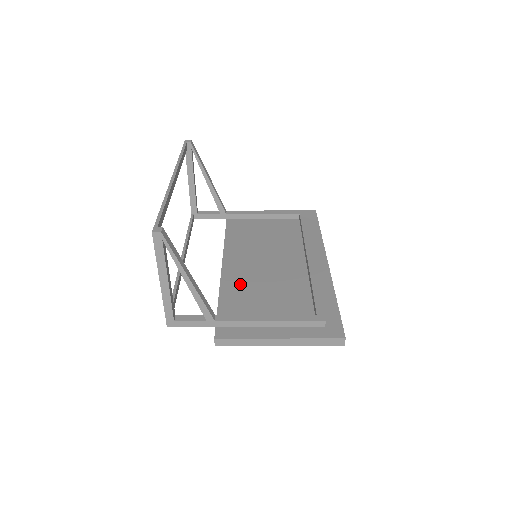
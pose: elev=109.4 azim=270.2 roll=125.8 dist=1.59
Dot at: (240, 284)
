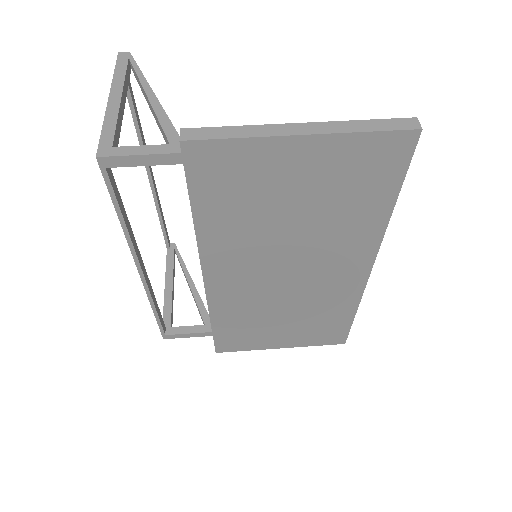
Dot at: occluded
